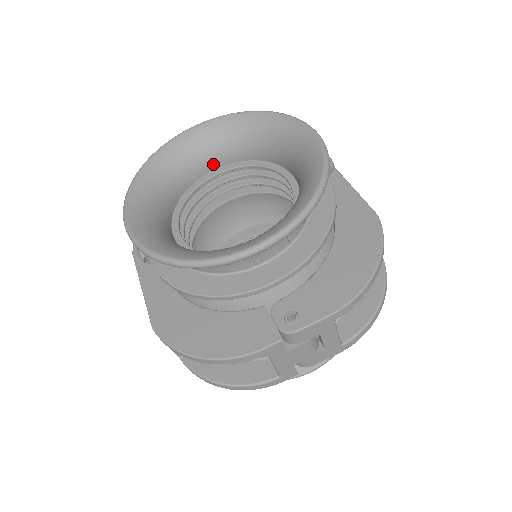
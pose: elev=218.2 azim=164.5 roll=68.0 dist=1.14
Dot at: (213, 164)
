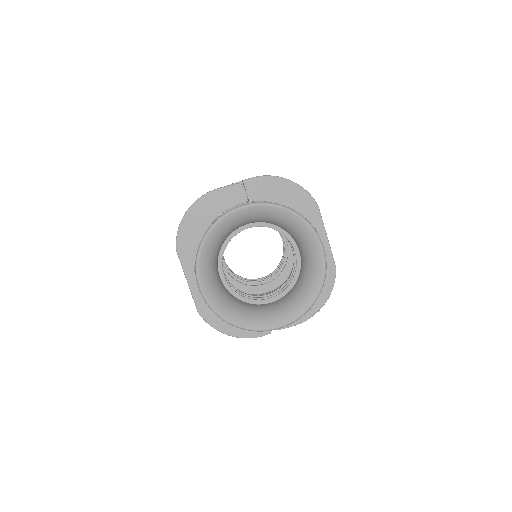
Dot at: (248, 224)
